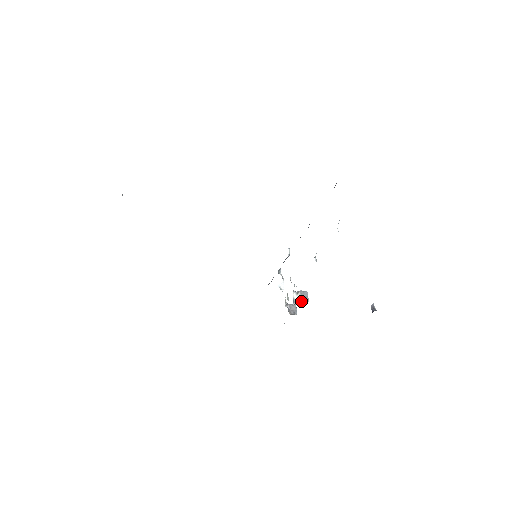
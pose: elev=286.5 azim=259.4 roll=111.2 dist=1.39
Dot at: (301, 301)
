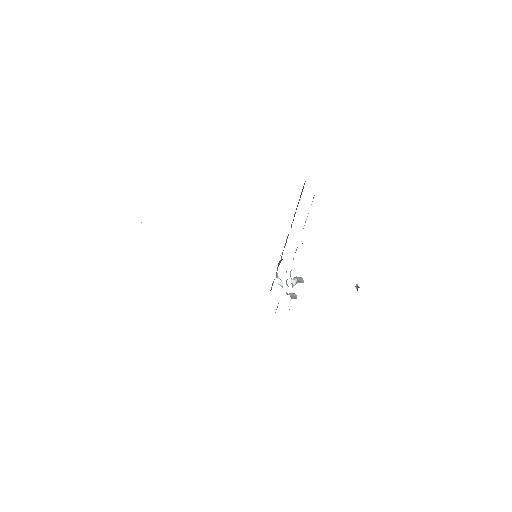
Dot at: (298, 282)
